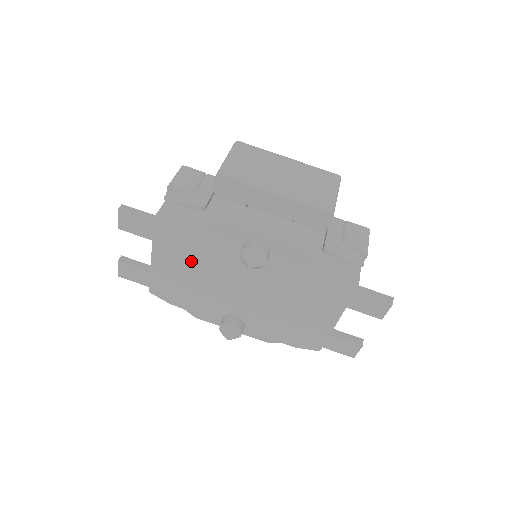
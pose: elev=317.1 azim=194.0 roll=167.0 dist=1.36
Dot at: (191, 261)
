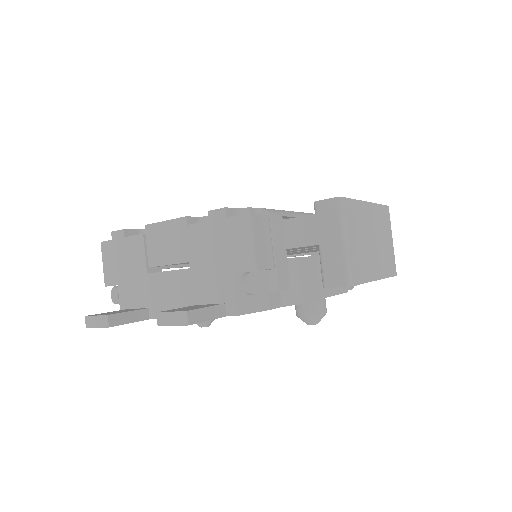
Dot at: occluded
